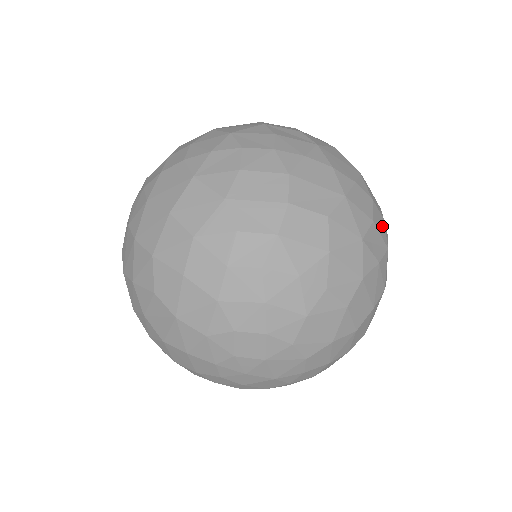
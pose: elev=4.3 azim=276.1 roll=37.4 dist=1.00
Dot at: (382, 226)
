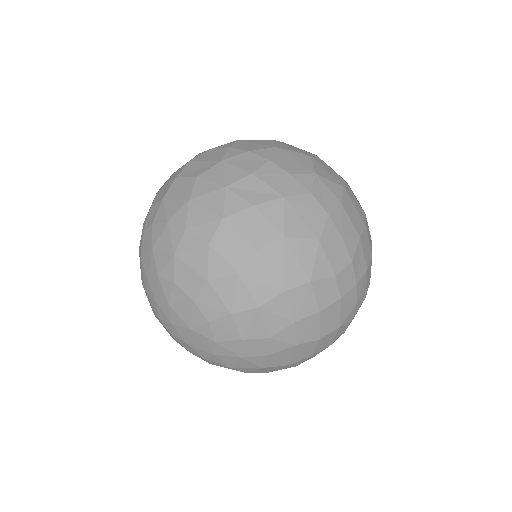
Dot at: (280, 179)
